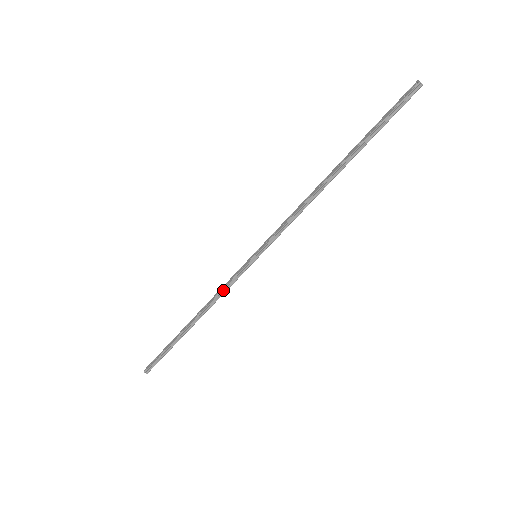
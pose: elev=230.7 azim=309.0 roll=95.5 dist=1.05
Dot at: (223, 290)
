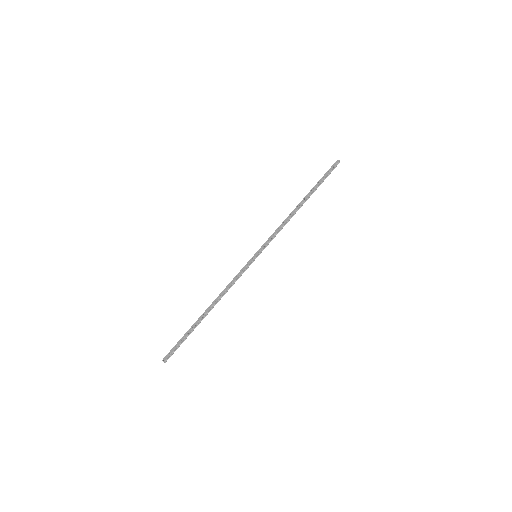
Dot at: (234, 282)
